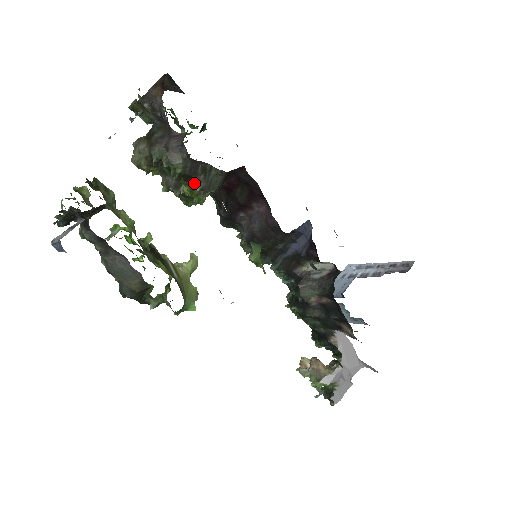
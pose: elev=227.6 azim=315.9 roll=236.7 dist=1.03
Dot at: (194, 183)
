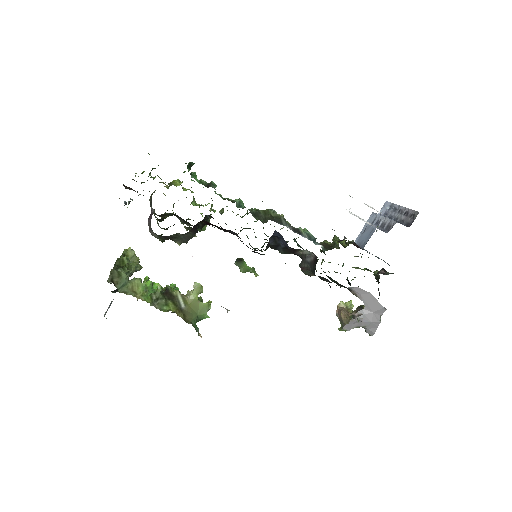
Dot at: (175, 241)
